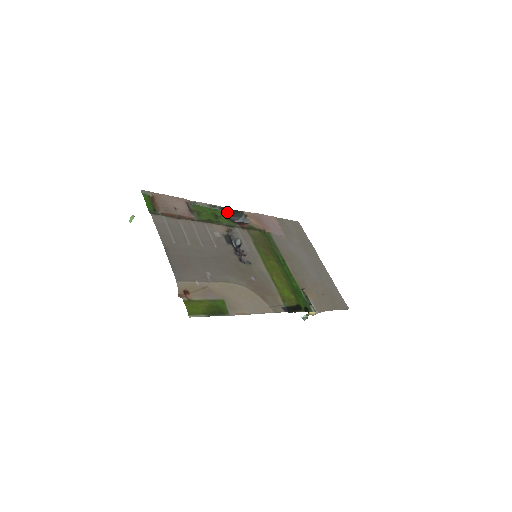
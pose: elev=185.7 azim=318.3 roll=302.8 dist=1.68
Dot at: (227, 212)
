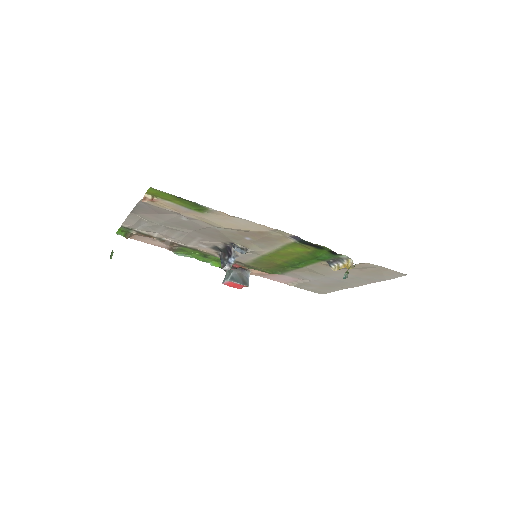
Dot at: occluded
